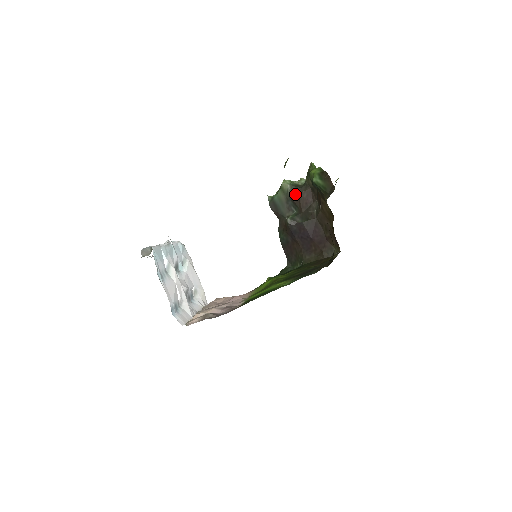
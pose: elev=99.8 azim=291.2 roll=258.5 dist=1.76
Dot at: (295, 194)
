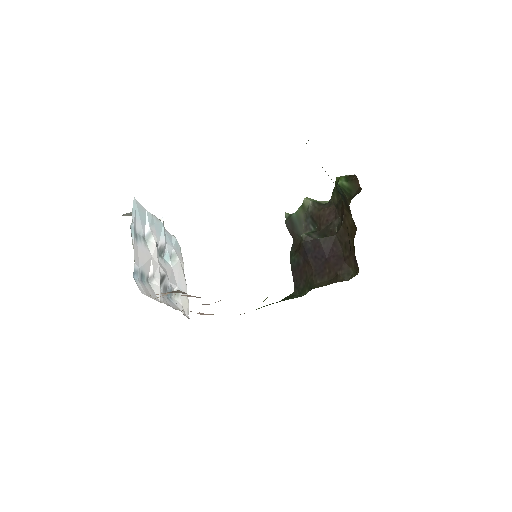
Dot at: (316, 210)
